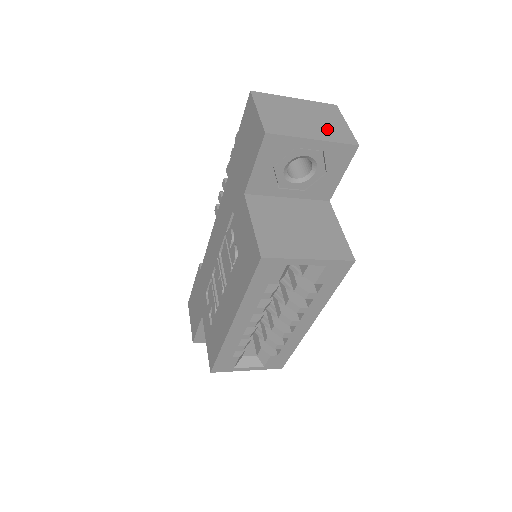
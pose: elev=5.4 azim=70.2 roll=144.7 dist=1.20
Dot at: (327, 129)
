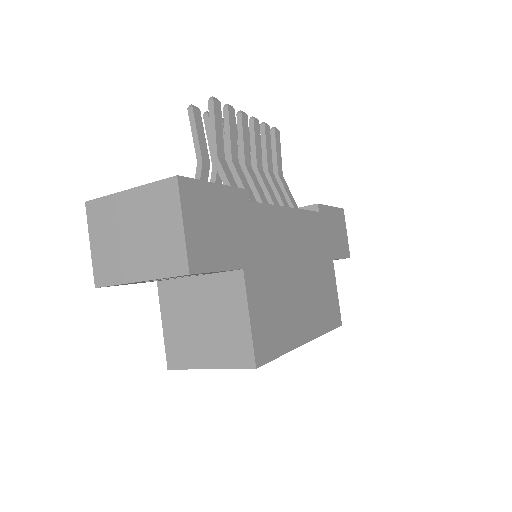
Dot at: (155, 251)
